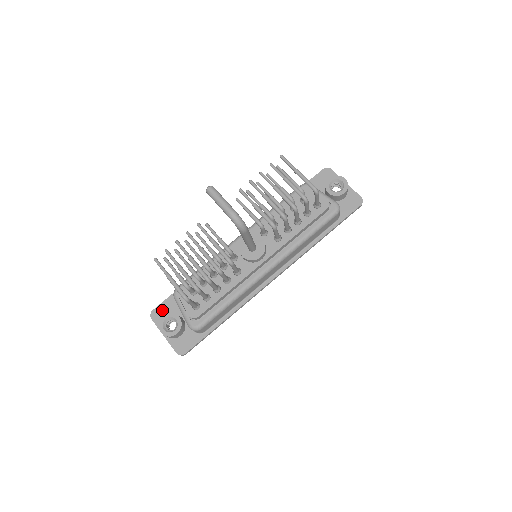
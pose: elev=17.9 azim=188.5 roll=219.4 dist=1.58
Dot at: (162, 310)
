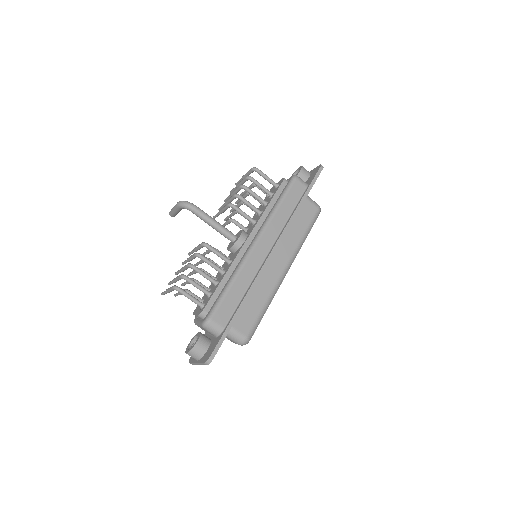
Dot at: occluded
